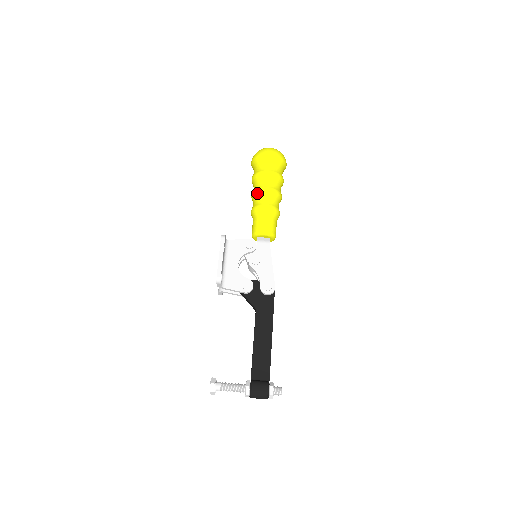
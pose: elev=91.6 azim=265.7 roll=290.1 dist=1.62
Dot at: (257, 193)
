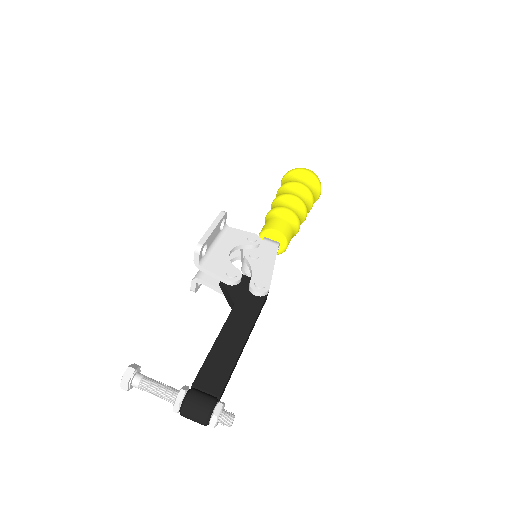
Dot at: (280, 198)
